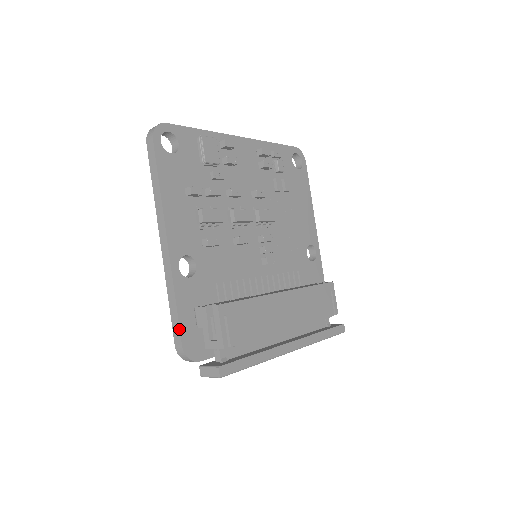
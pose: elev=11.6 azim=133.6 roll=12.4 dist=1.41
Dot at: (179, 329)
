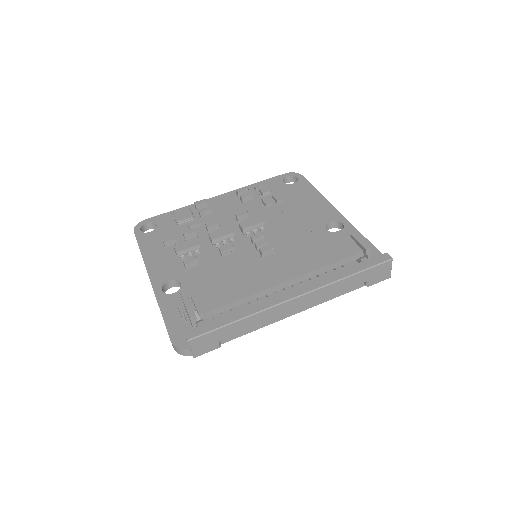
Dot at: occluded
